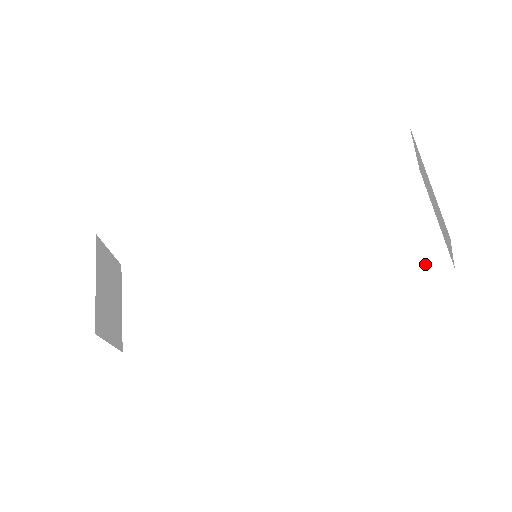
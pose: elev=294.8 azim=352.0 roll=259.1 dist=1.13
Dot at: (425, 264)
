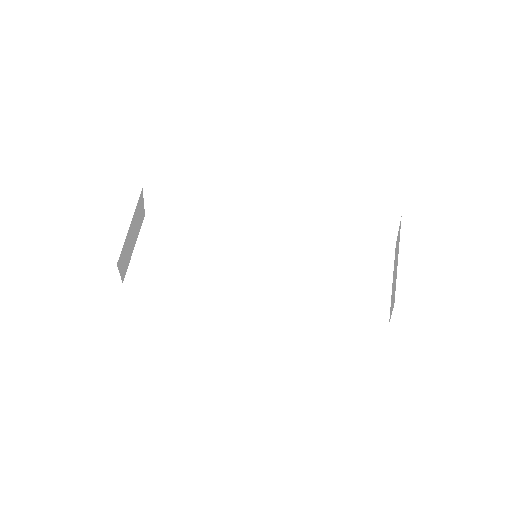
Dot at: (371, 312)
